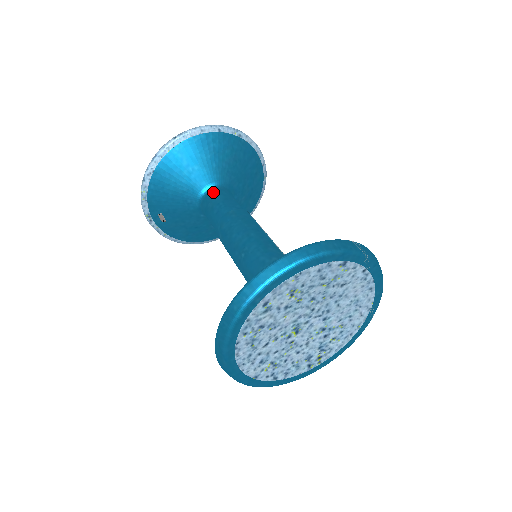
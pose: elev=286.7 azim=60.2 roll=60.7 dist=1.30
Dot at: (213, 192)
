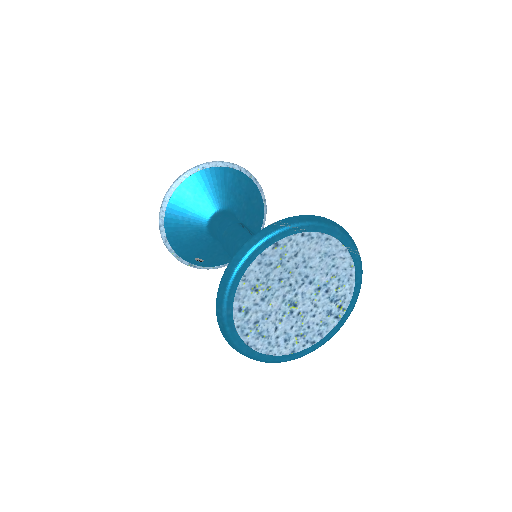
Dot at: (212, 223)
